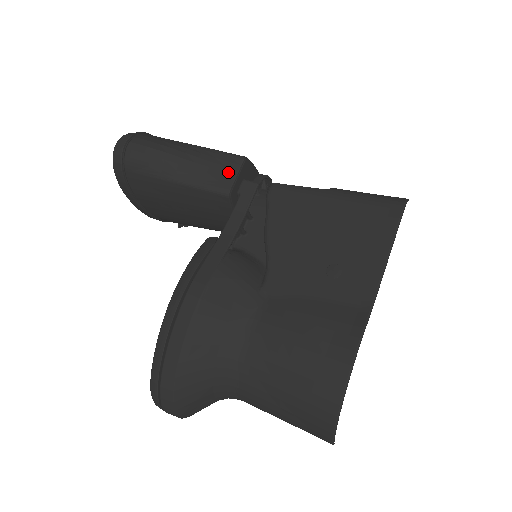
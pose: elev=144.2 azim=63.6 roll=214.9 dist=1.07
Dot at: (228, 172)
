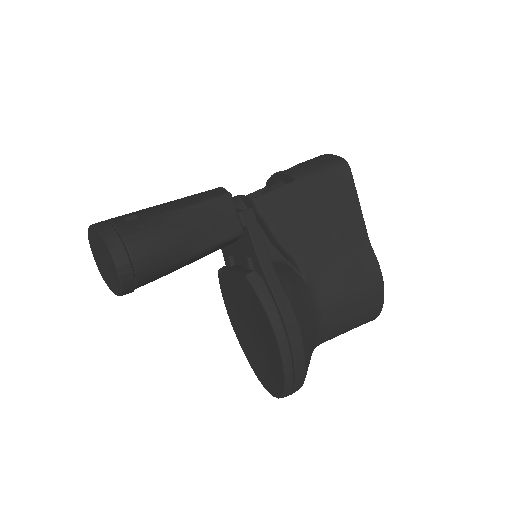
Dot at: (230, 216)
